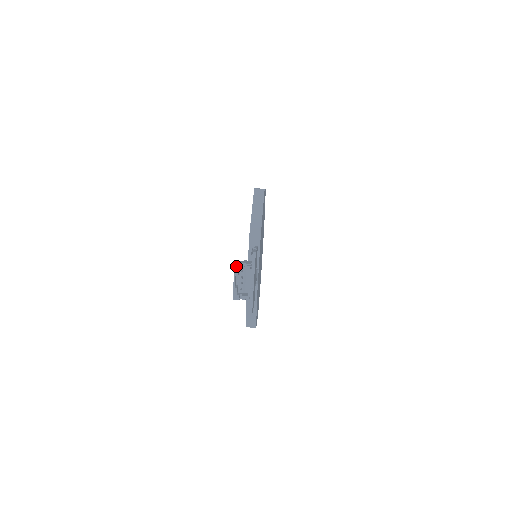
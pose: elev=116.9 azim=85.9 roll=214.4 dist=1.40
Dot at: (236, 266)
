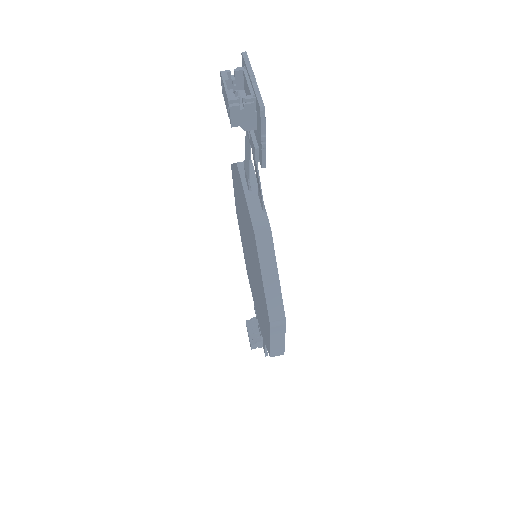
Dot at: (223, 71)
